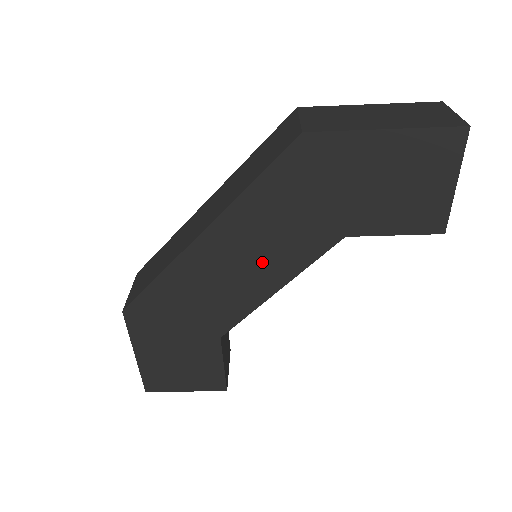
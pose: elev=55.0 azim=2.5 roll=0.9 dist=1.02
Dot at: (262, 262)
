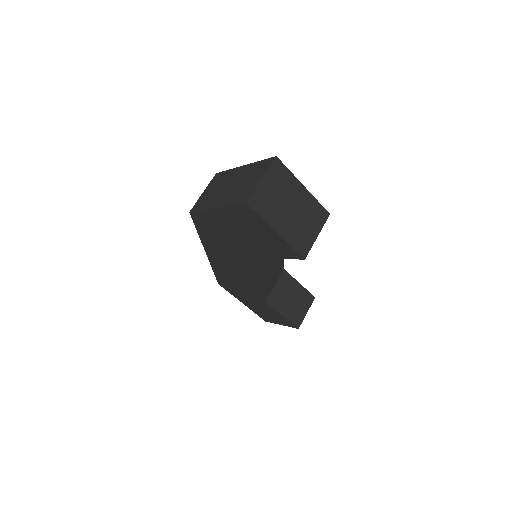
Dot at: (241, 268)
